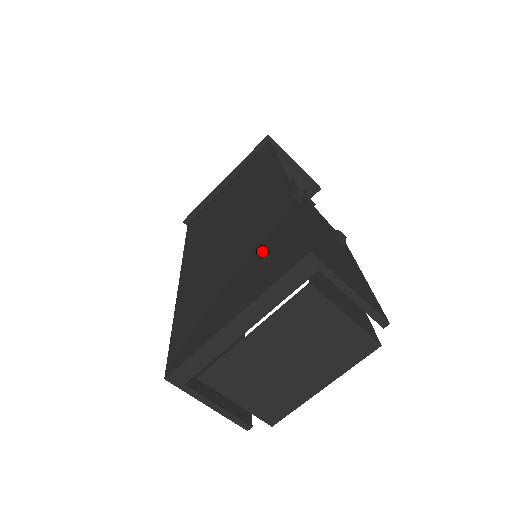
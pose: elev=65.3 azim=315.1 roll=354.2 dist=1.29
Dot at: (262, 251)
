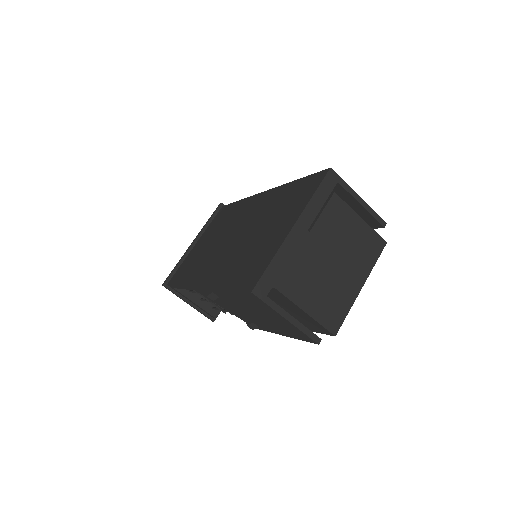
Dot at: (284, 204)
